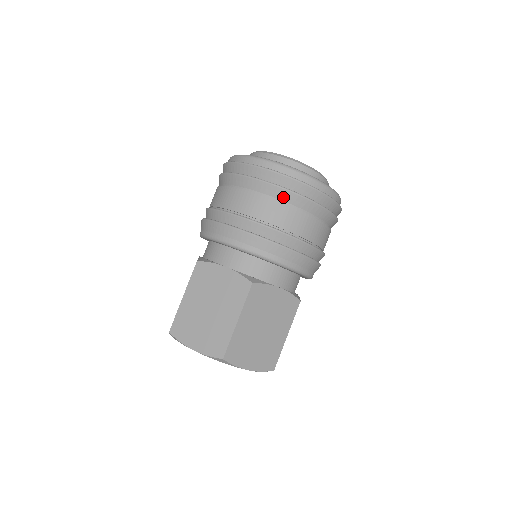
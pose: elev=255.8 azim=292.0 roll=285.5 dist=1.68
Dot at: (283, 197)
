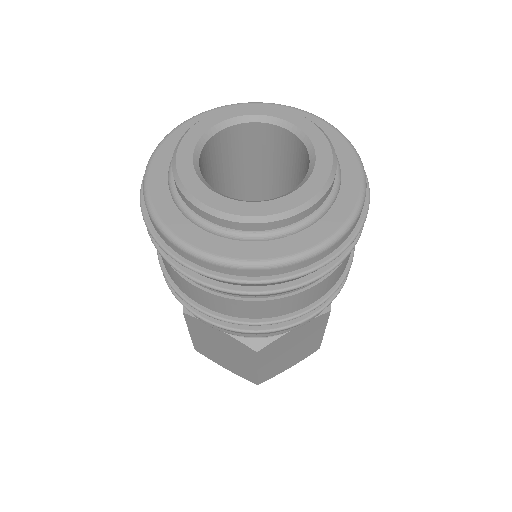
Dot at: (252, 296)
